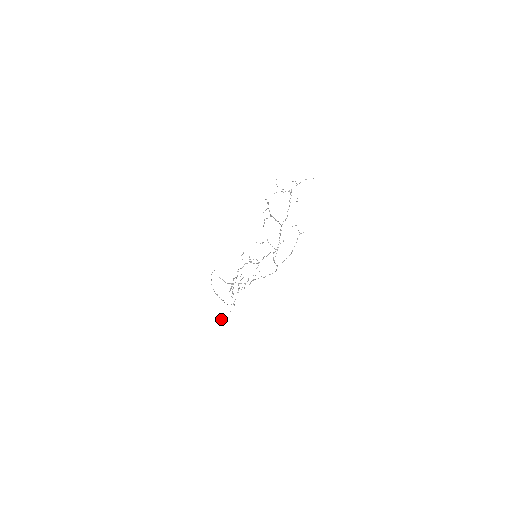
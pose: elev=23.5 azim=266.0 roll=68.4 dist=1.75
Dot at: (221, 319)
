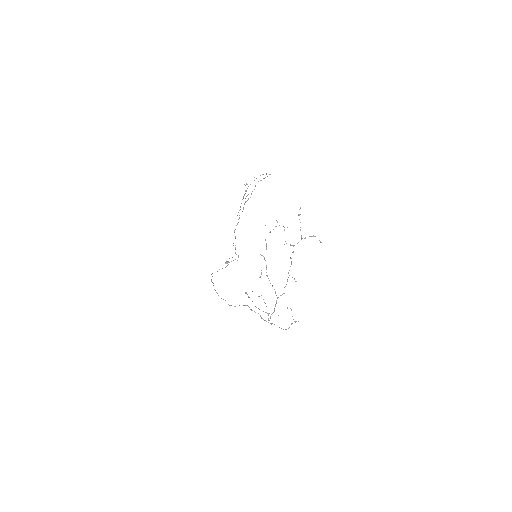
Dot at: (227, 263)
